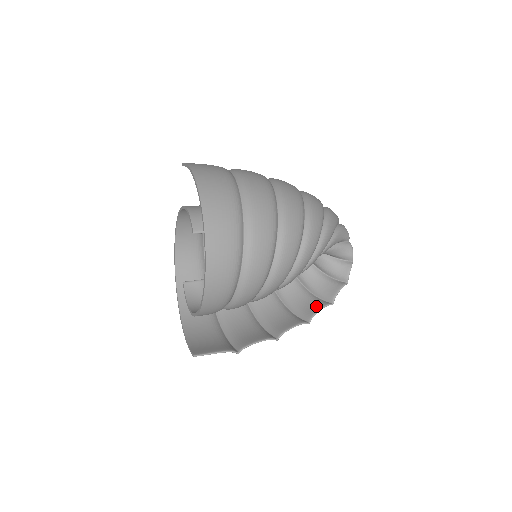
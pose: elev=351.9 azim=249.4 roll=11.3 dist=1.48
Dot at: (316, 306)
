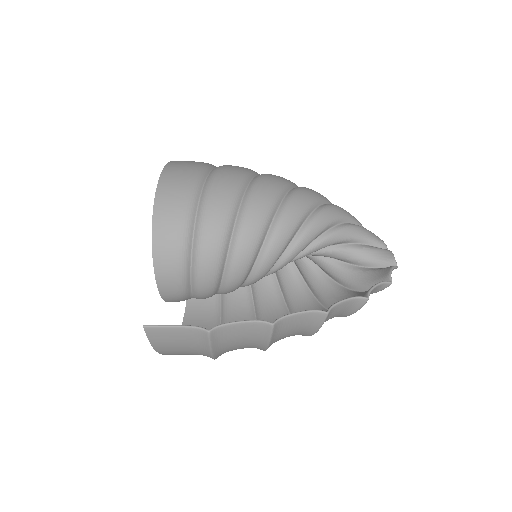
Dot at: occluded
